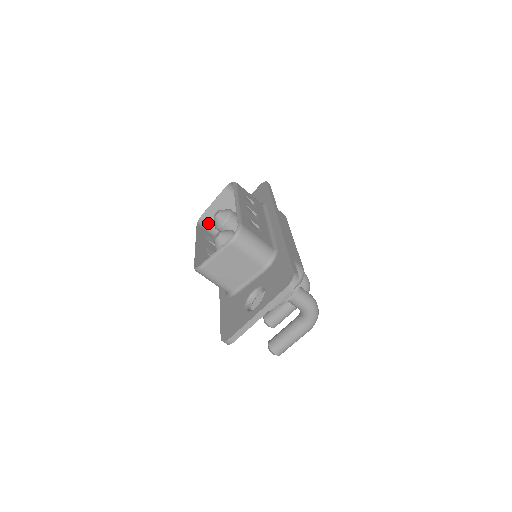
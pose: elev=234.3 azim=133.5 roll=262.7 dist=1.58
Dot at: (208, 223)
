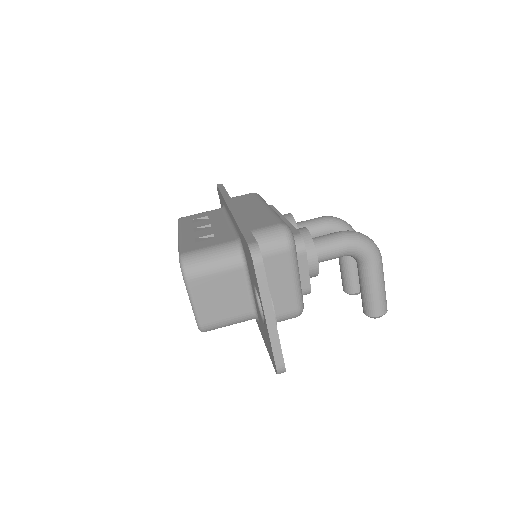
Dot at: occluded
